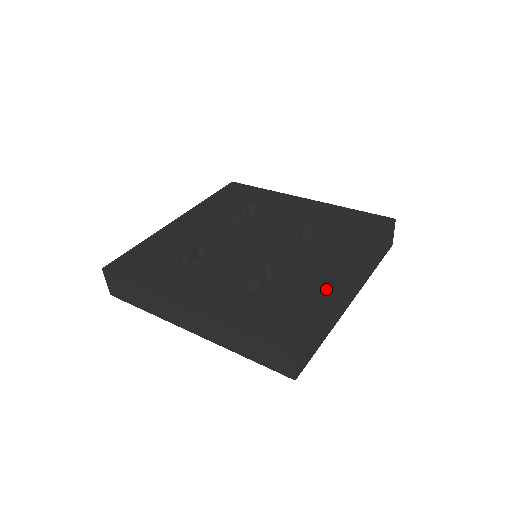
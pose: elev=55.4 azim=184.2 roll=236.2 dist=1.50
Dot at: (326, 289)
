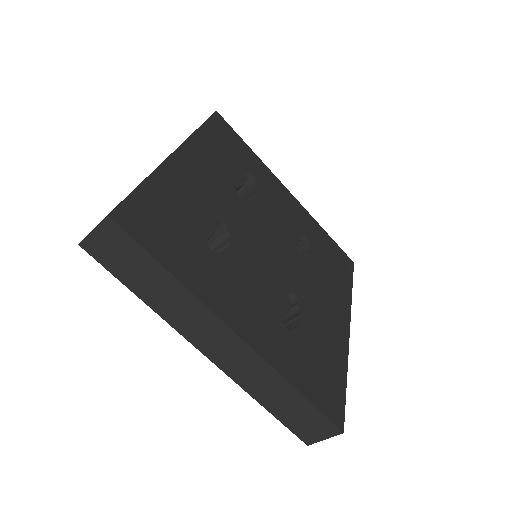
Dot at: (340, 347)
